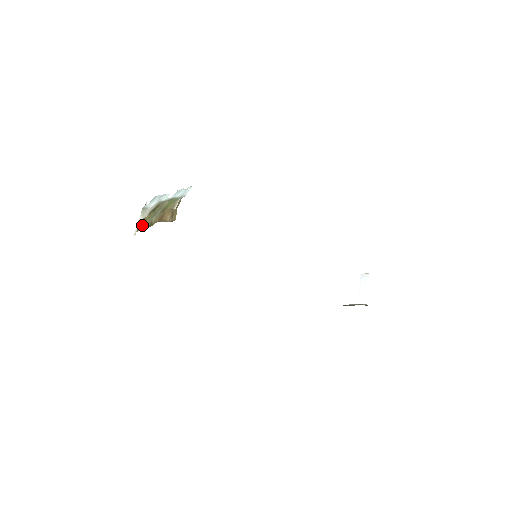
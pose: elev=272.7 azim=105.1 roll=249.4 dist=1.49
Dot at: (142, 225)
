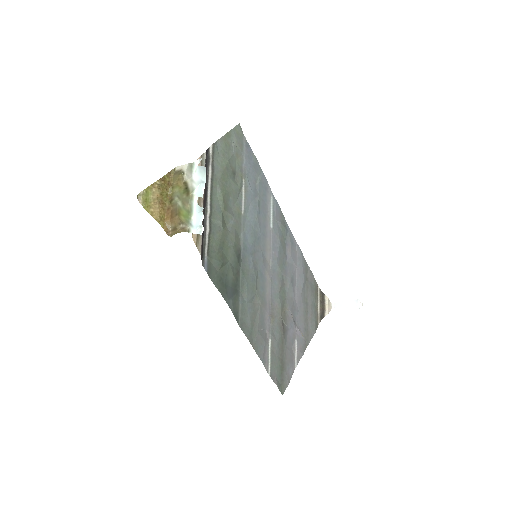
Dot at: (174, 184)
